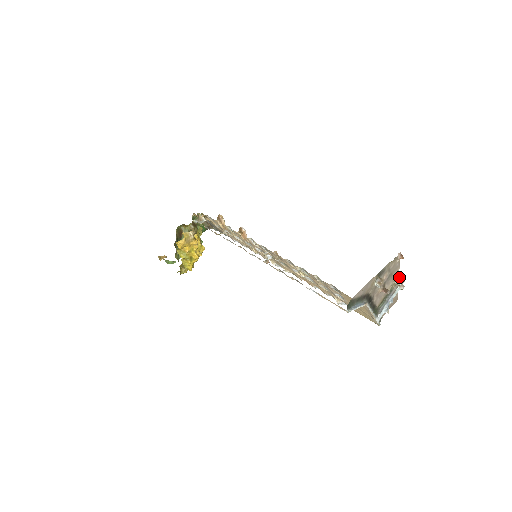
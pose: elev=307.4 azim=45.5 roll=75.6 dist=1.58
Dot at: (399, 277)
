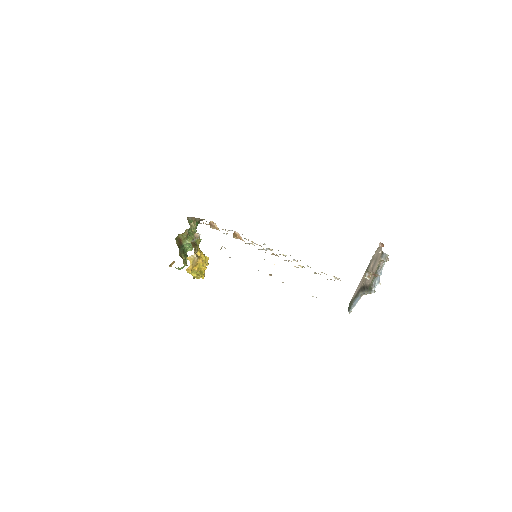
Dot at: (383, 255)
